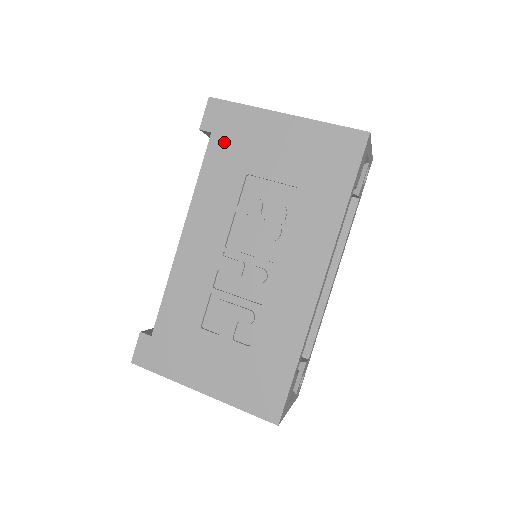
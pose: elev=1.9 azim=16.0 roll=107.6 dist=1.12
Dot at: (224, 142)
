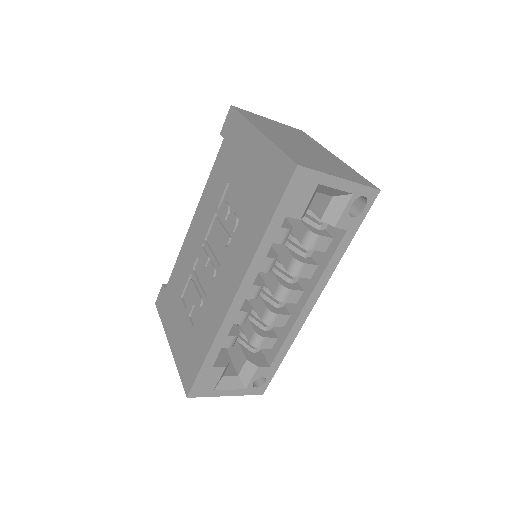
Dot at: (226, 149)
